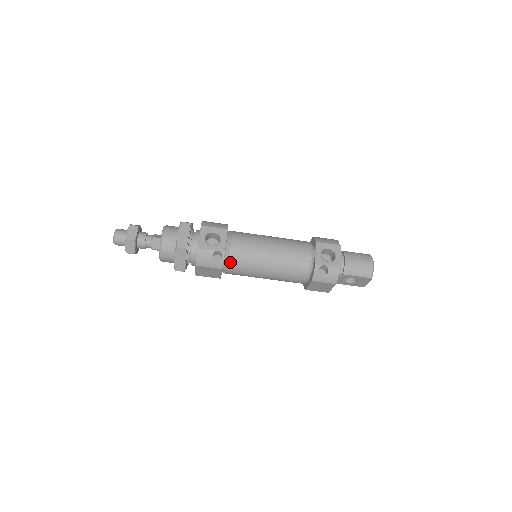
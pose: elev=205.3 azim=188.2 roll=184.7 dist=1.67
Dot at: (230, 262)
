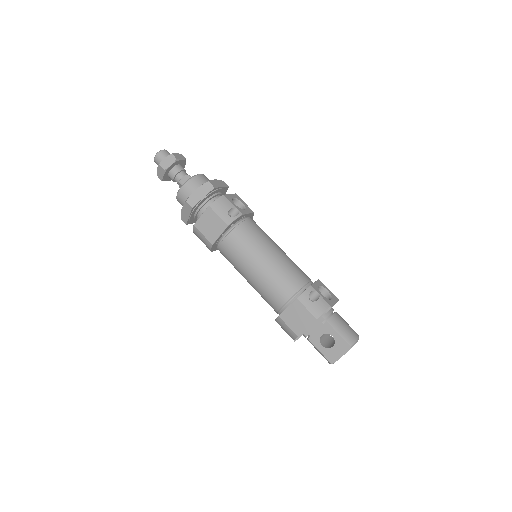
Dot at: (238, 229)
